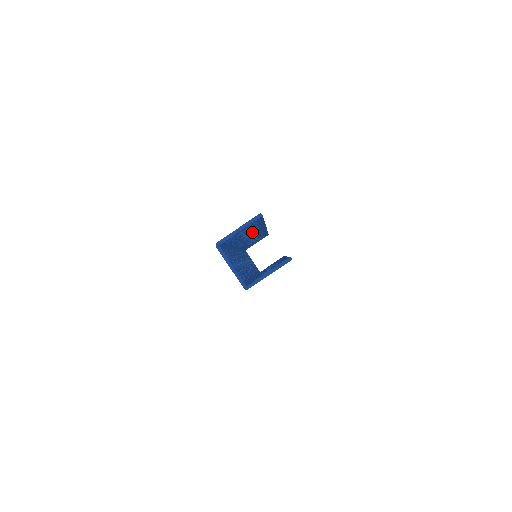
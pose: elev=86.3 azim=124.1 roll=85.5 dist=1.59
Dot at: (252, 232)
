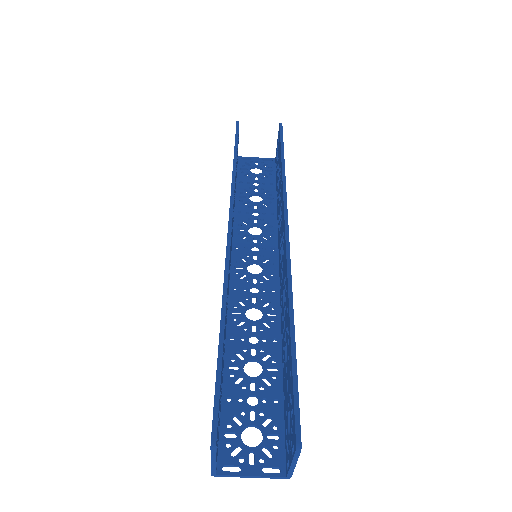
Dot at: occluded
